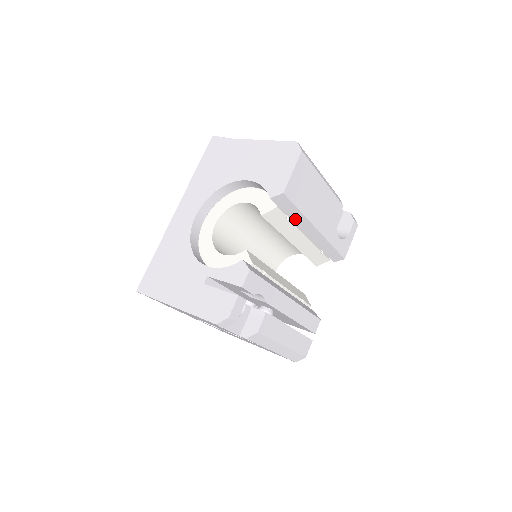
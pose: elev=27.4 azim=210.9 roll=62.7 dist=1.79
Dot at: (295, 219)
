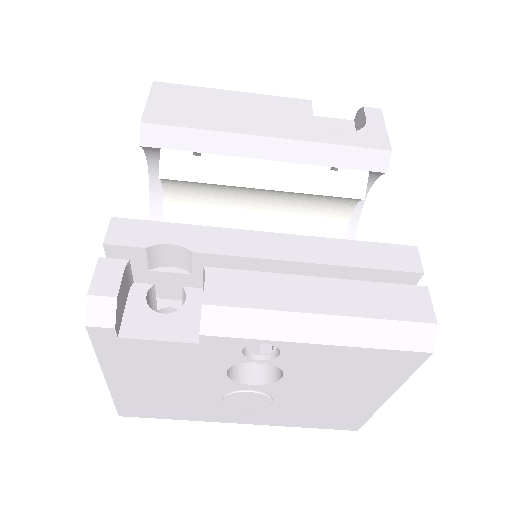
Dot at: (215, 149)
